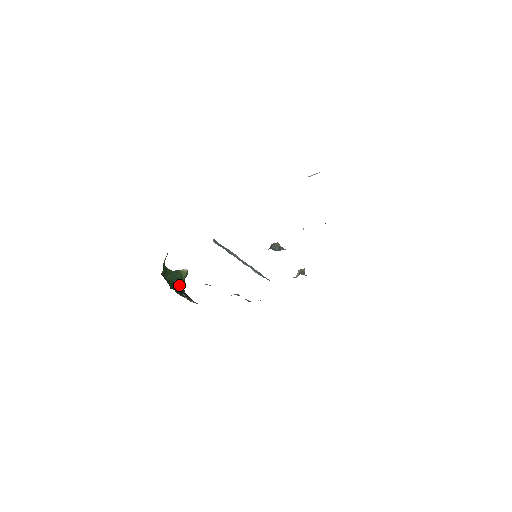
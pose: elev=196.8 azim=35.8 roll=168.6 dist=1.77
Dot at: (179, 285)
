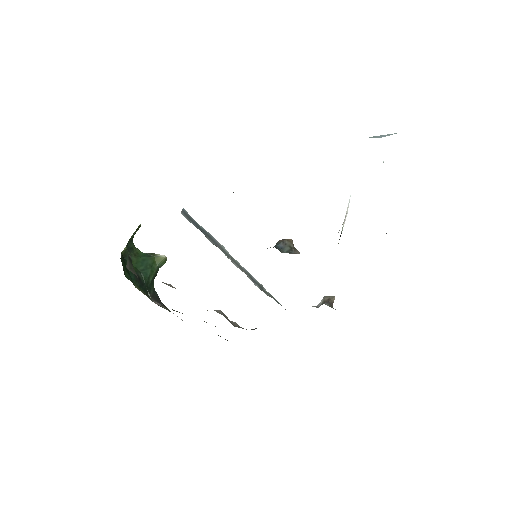
Dot at: (145, 275)
